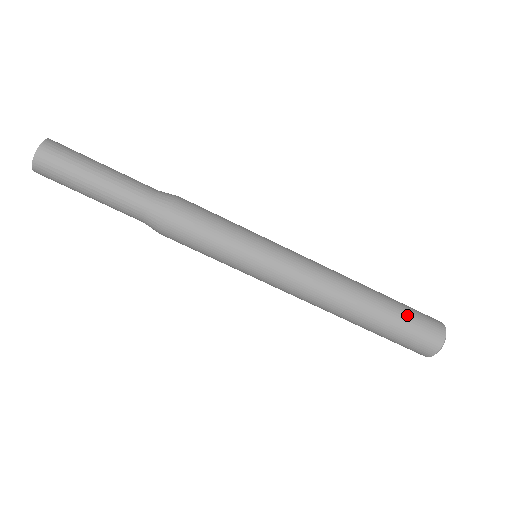
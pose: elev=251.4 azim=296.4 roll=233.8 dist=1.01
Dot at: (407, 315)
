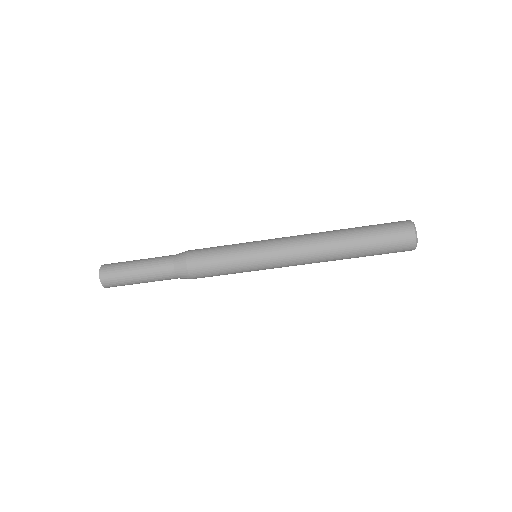
Dot at: (376, 230)
